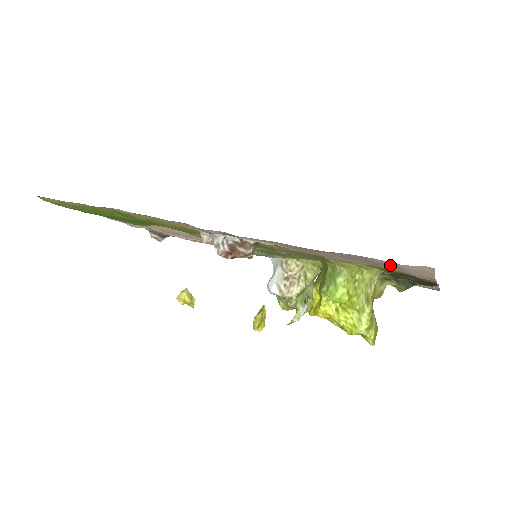
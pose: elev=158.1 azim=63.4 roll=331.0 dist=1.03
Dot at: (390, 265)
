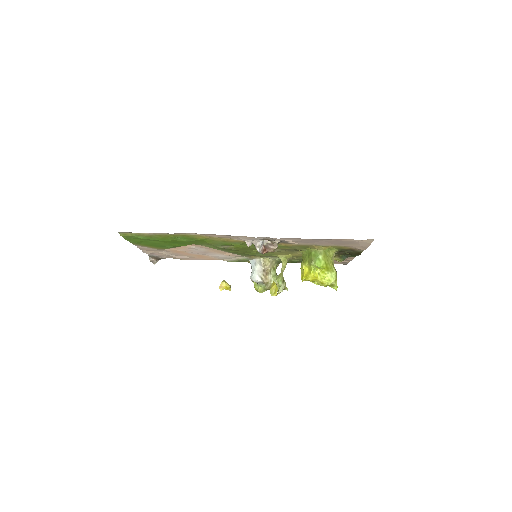
Dot at: (353, 242)
